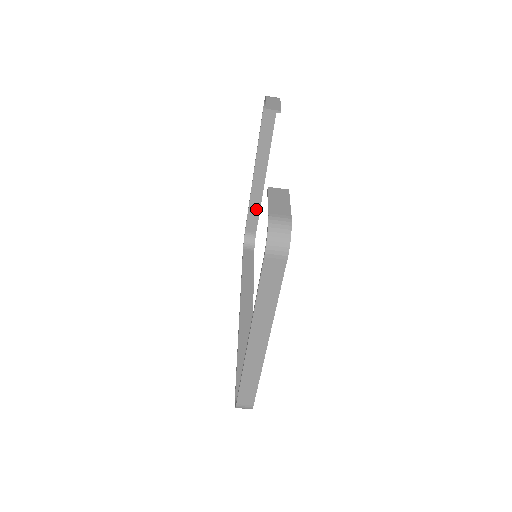
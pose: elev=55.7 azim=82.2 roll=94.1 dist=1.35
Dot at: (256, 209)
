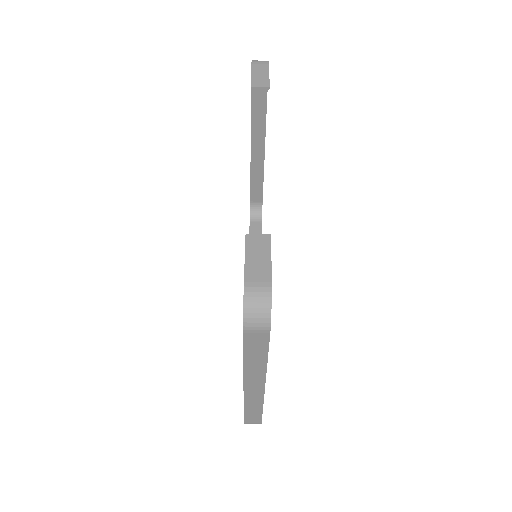
Dot at: (259, 179)
